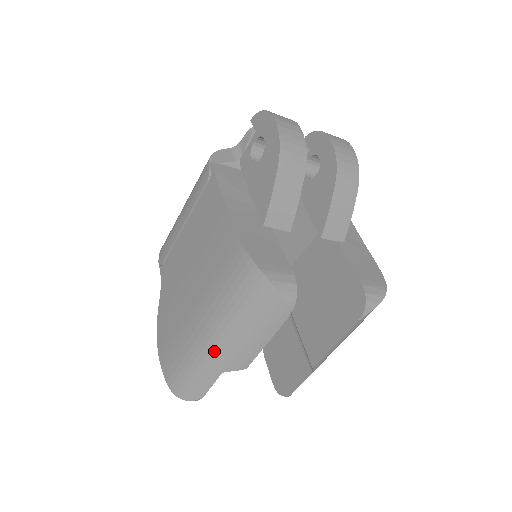
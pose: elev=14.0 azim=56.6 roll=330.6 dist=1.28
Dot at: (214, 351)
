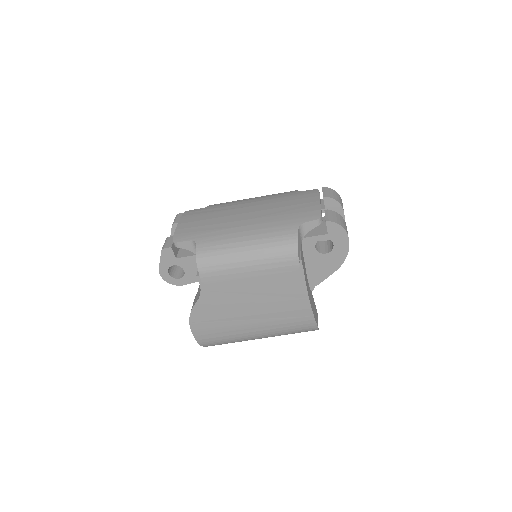
Dot at: occluded
